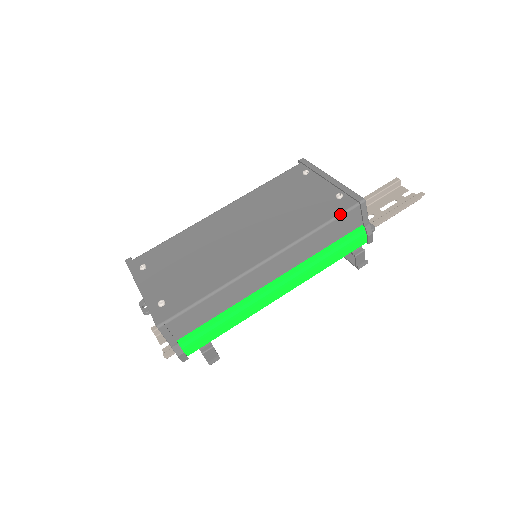
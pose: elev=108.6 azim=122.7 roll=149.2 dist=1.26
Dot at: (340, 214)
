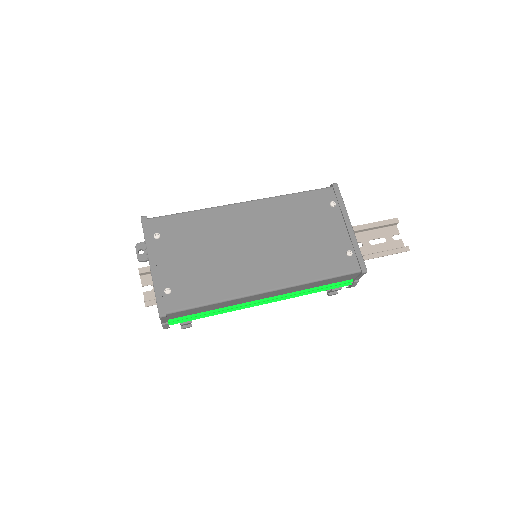
Dot at: (342, 274)
